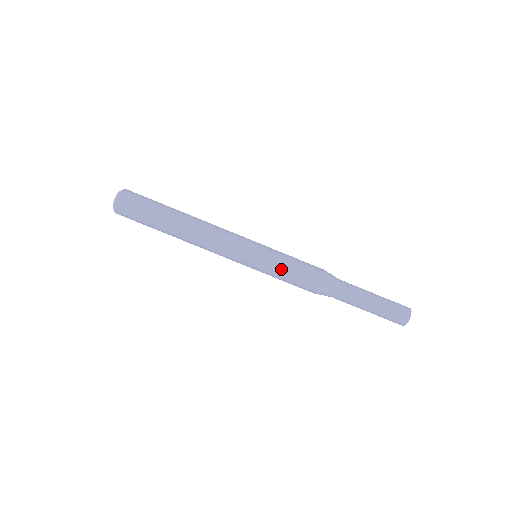
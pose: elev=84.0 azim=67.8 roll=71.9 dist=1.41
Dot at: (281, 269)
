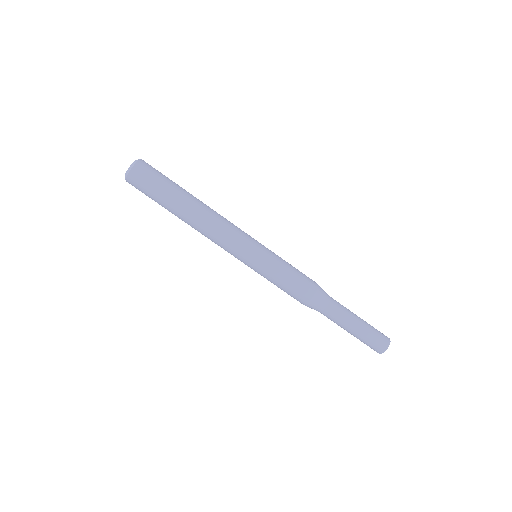
Dot at: (278, 275)
